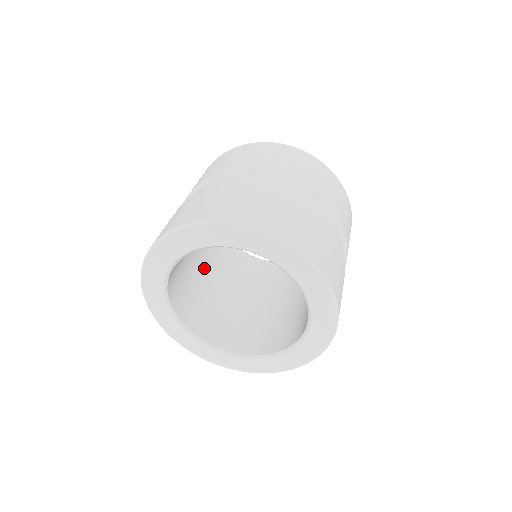
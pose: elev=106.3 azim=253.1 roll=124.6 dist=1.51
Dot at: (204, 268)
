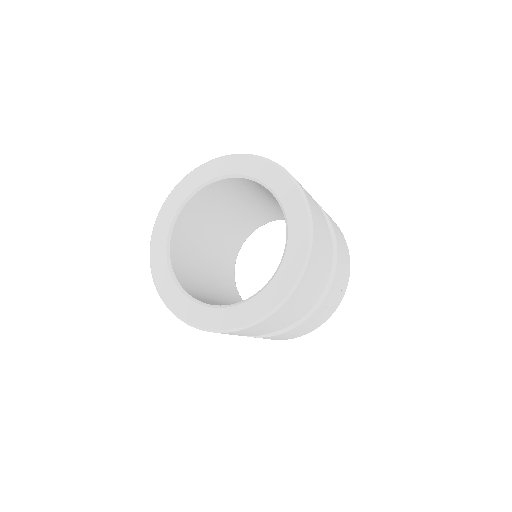
Dot at: (207, 266)
